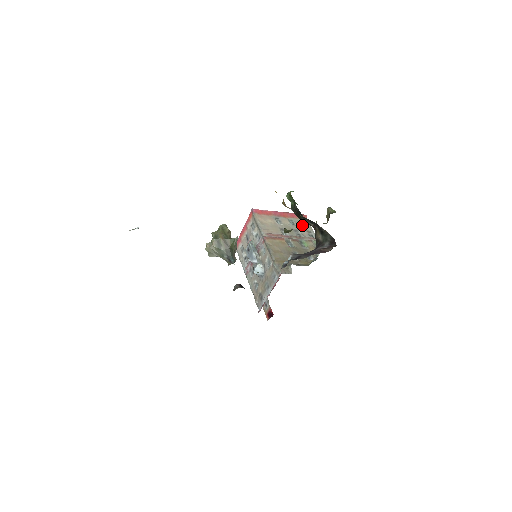
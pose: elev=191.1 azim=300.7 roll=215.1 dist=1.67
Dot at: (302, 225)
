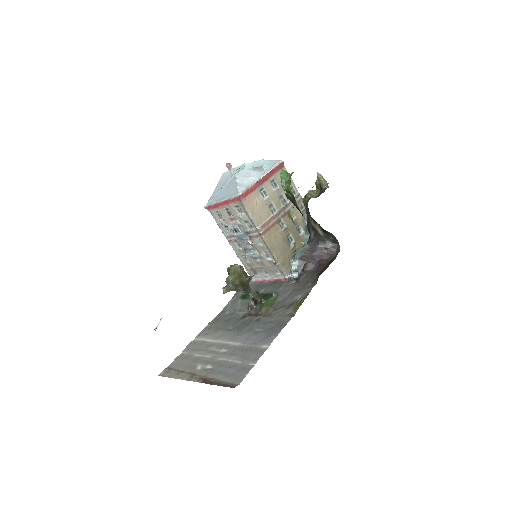
Dot at: occluded
